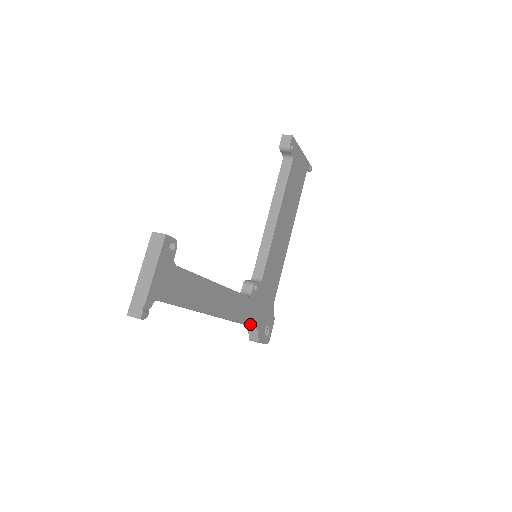
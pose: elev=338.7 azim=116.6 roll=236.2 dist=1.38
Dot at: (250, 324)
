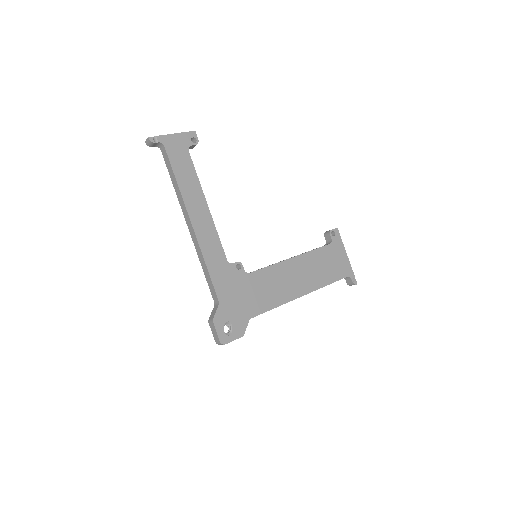
Dot at: (215, 285)
